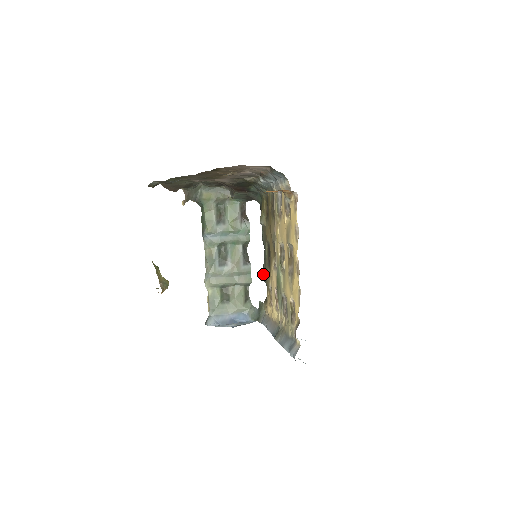
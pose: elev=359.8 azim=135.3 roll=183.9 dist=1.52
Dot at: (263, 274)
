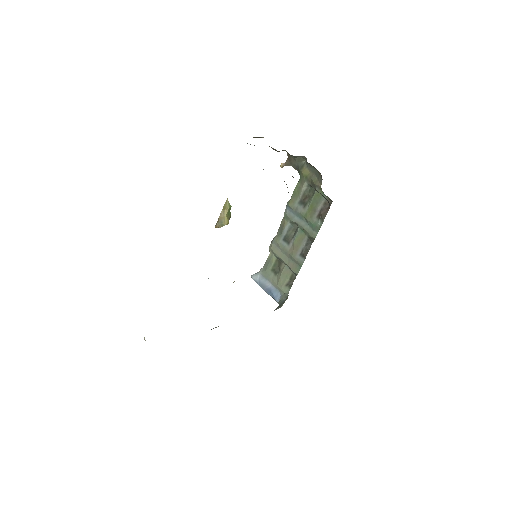
Dot at: occluded
